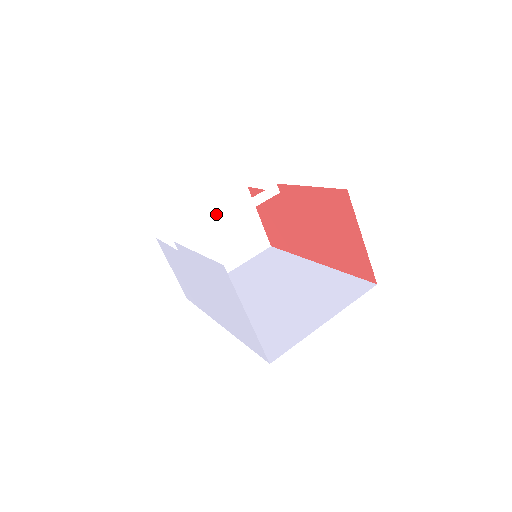
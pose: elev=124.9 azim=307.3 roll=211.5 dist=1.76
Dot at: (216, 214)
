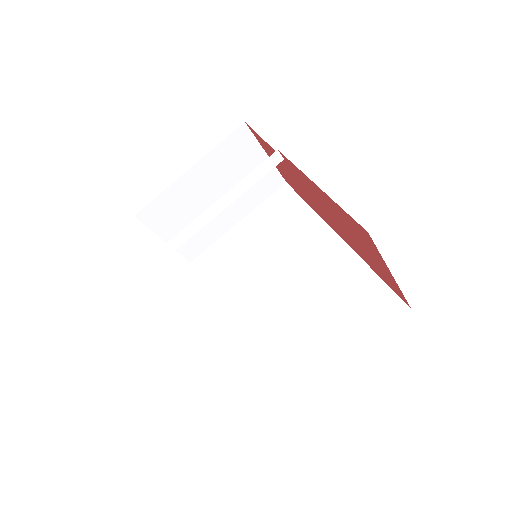
Dot at: (206, 168)
